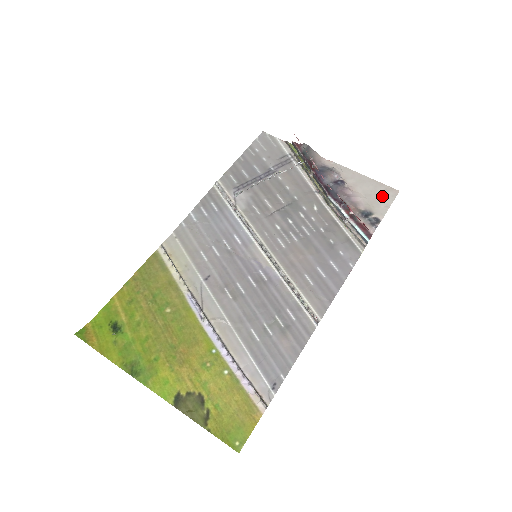
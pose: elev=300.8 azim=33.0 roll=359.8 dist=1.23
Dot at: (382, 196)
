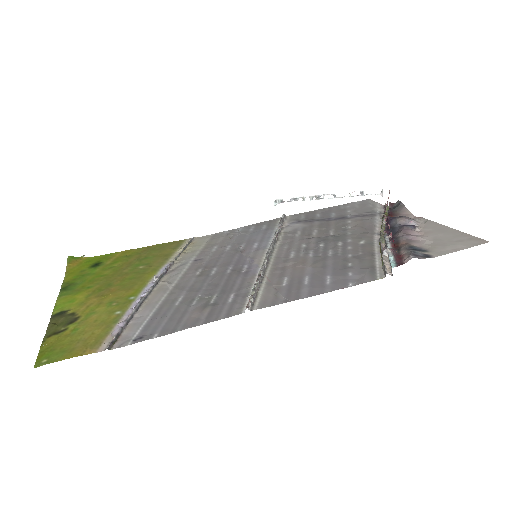
Dot at: (458, 242)
